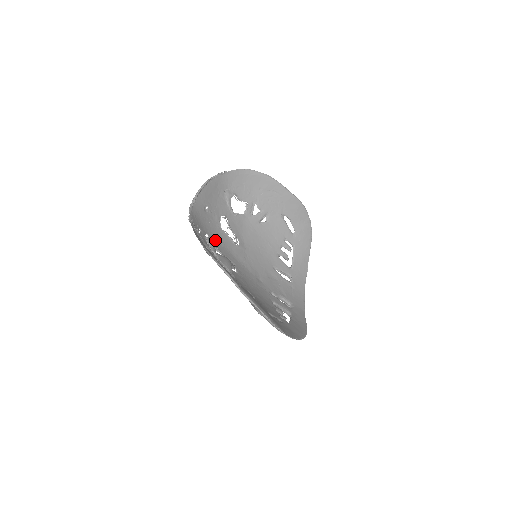
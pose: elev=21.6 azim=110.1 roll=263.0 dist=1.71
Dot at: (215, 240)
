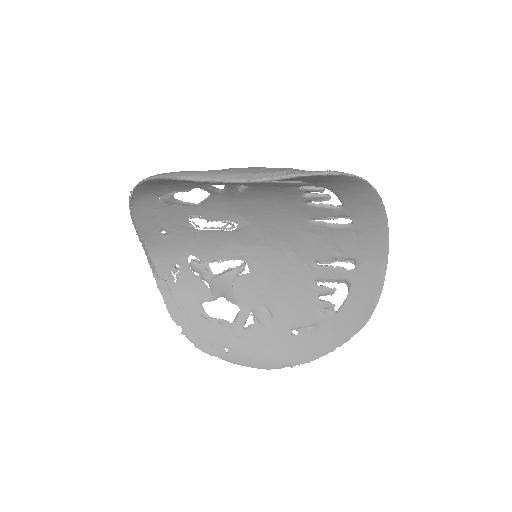
Dot at: (204, 250)
